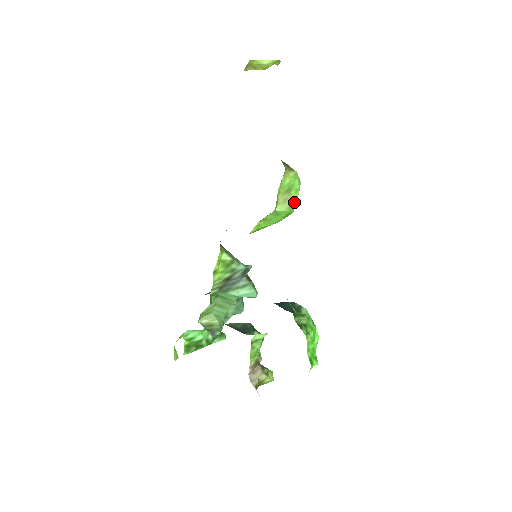
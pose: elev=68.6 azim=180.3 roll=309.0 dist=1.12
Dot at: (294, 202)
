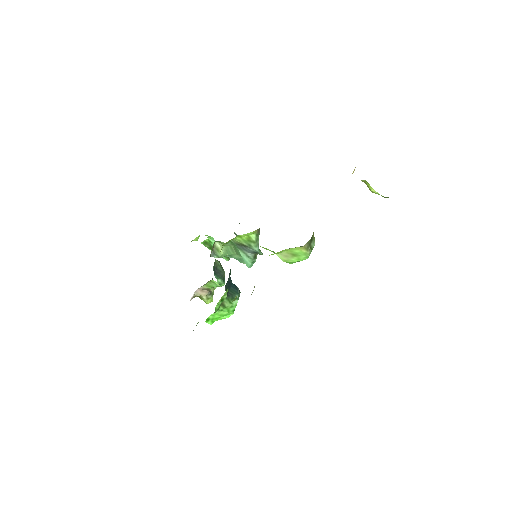
Dot at: (293, 261)
